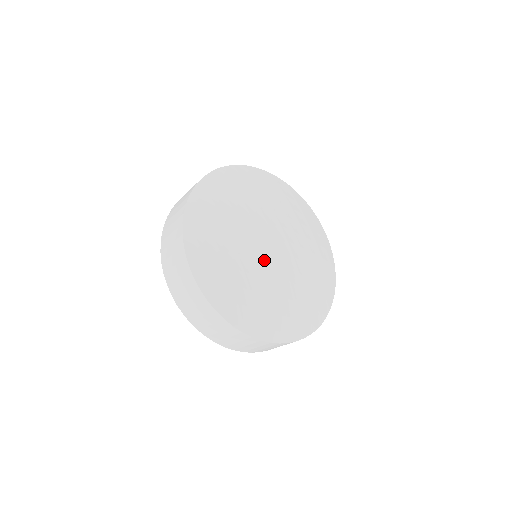
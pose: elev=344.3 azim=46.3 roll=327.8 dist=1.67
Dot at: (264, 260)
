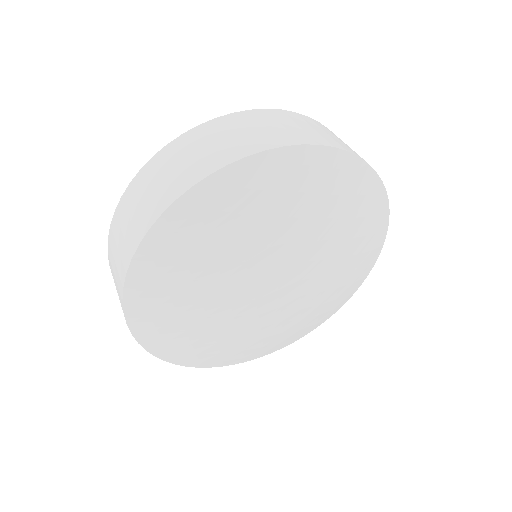
Dot at: (248, 314)
